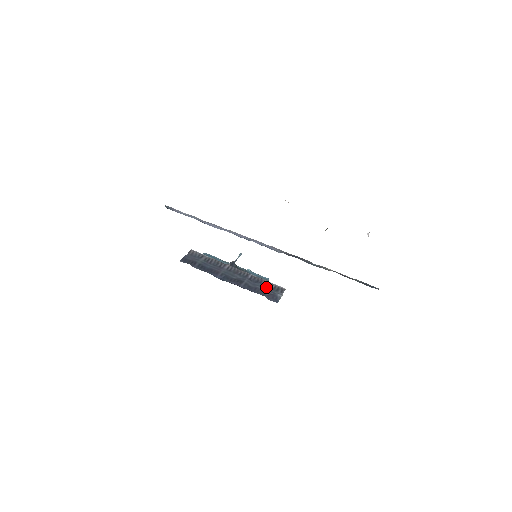
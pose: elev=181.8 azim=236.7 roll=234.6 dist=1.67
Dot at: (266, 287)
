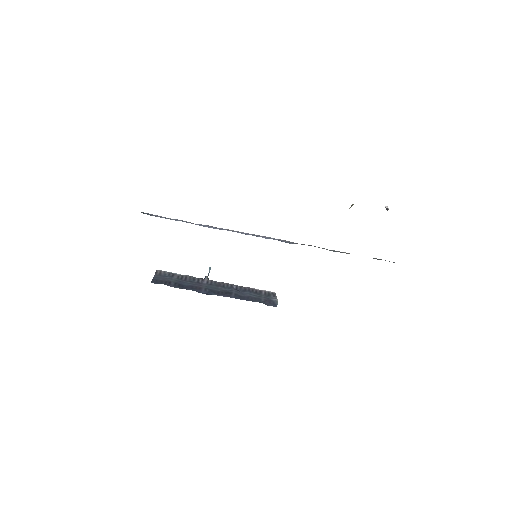
Dot at: (257, 294)
